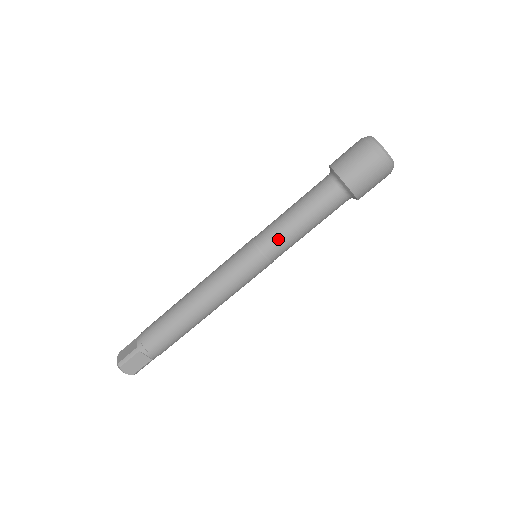
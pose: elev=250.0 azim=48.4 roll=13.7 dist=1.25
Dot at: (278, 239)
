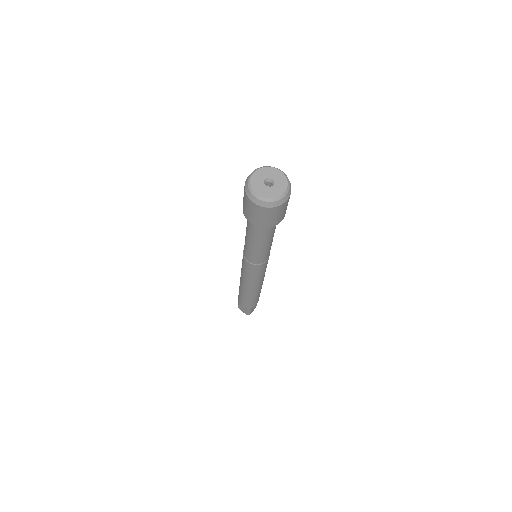
Dot at: (264, 256)
